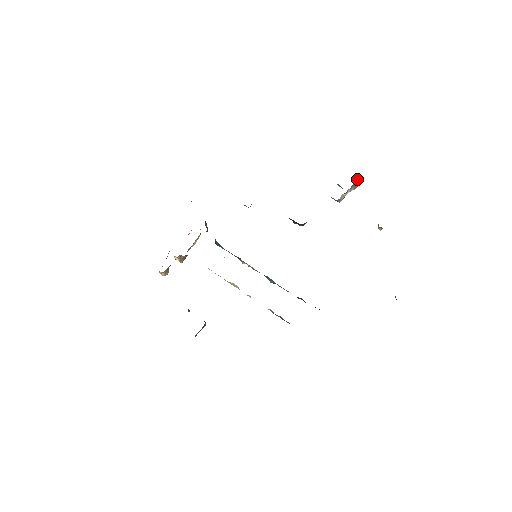
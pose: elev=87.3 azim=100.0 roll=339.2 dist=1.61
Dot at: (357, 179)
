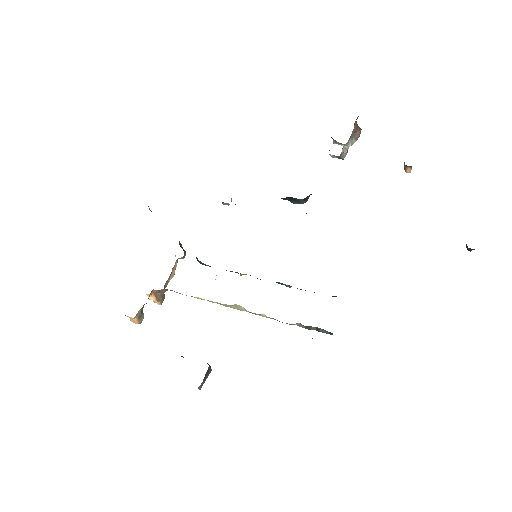
Dot at: (355, 125)
